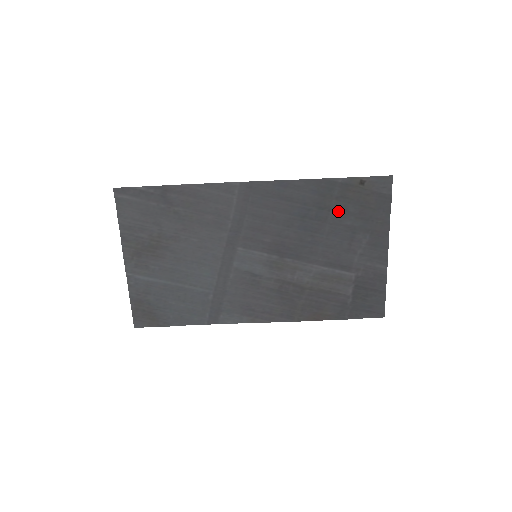
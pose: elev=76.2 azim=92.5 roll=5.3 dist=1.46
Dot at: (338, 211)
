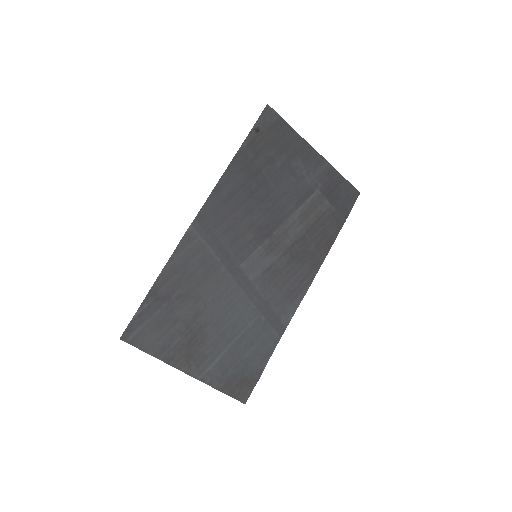
Dot at: (265, 165)
